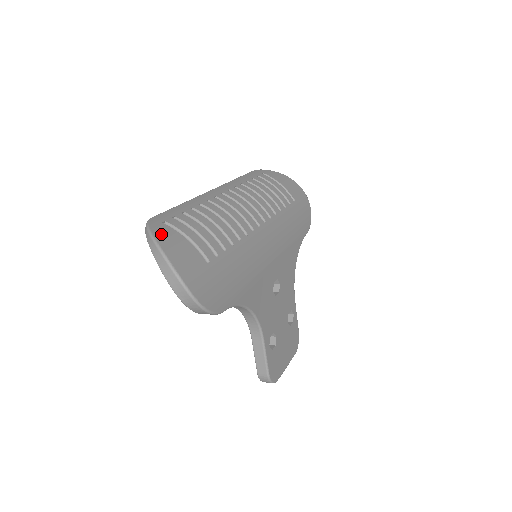
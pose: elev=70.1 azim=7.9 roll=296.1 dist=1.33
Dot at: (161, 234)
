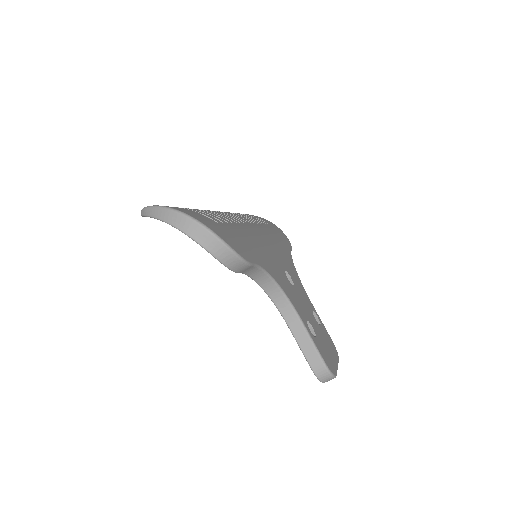
Dot at: occluded
